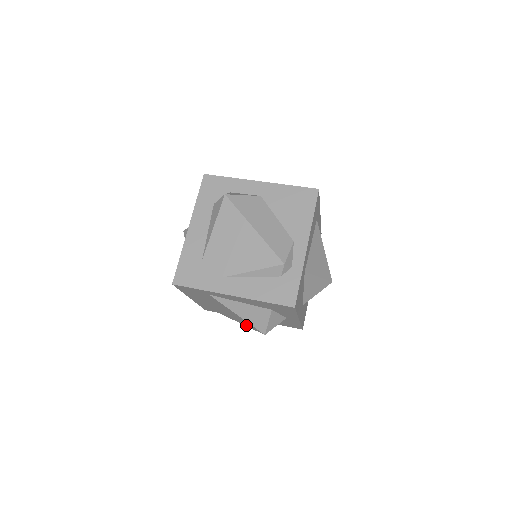
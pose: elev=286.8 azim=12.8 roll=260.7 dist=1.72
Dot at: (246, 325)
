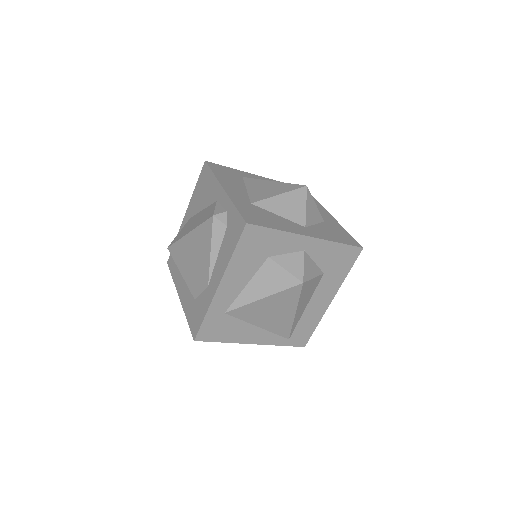
Dot at: (294, 300)
